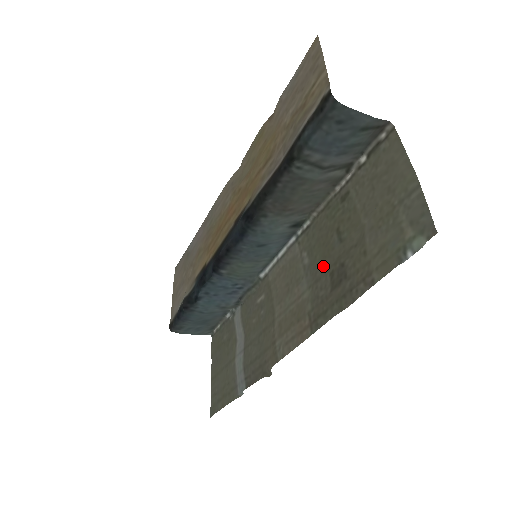
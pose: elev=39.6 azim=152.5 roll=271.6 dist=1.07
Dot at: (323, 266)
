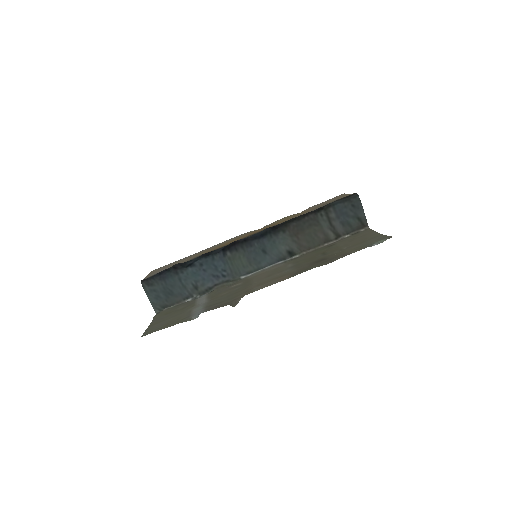
Dot at: (307, 263)
